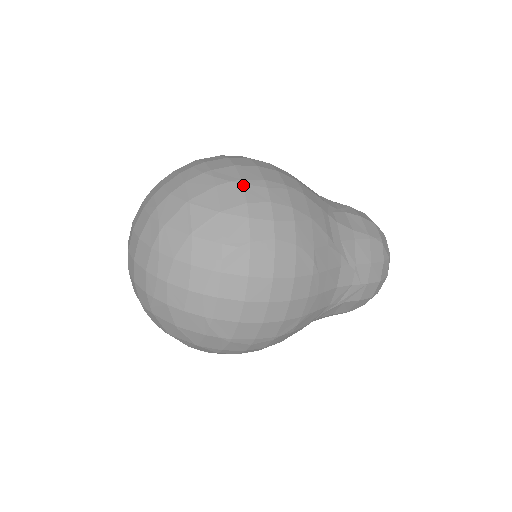
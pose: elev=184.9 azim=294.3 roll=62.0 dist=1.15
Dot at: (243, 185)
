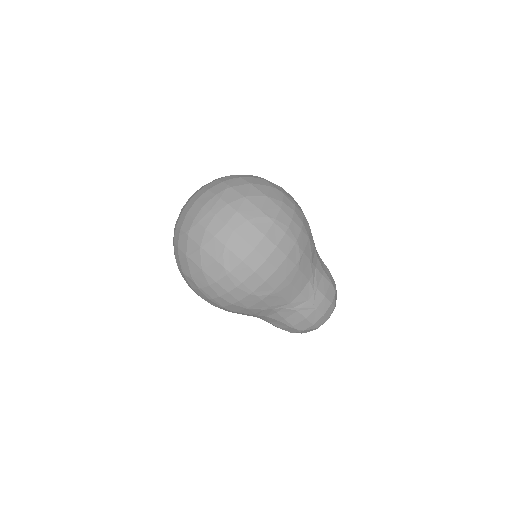
Dot at: (284, 195)
